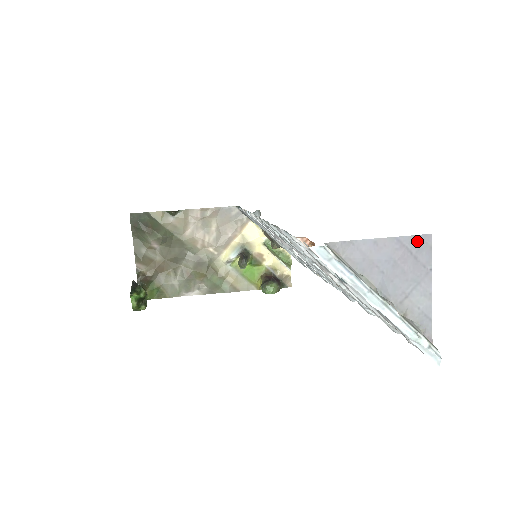
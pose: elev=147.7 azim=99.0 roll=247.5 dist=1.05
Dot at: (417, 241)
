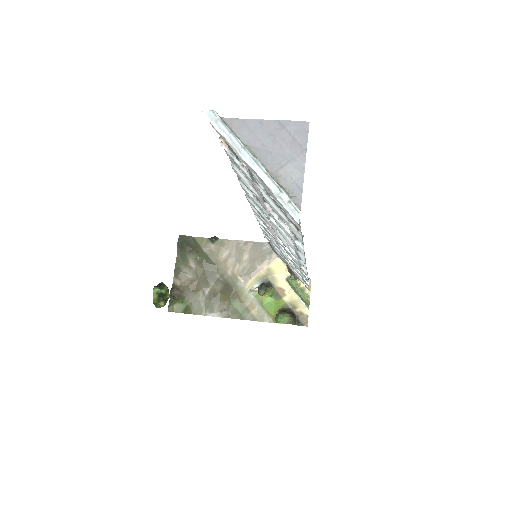
Dot at: (296, 126)
